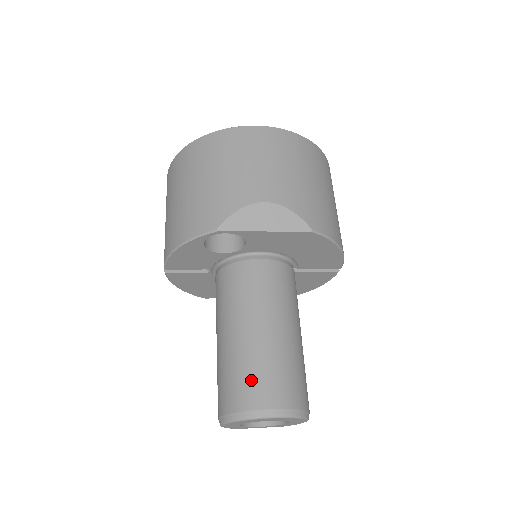
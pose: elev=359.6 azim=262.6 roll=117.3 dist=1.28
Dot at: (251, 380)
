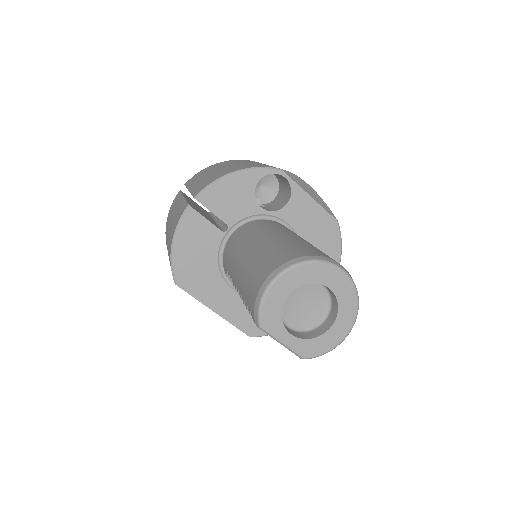
Dot at: (316, 249)
